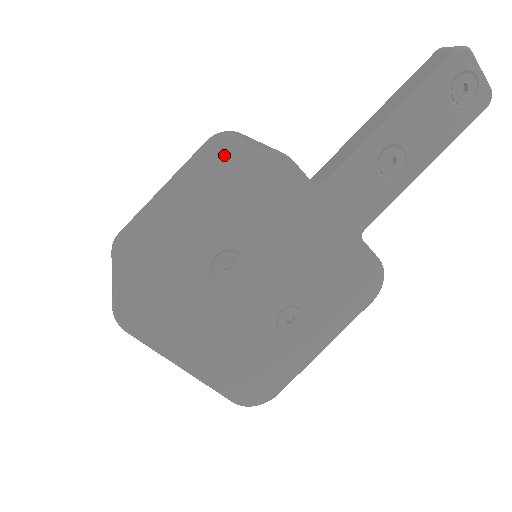
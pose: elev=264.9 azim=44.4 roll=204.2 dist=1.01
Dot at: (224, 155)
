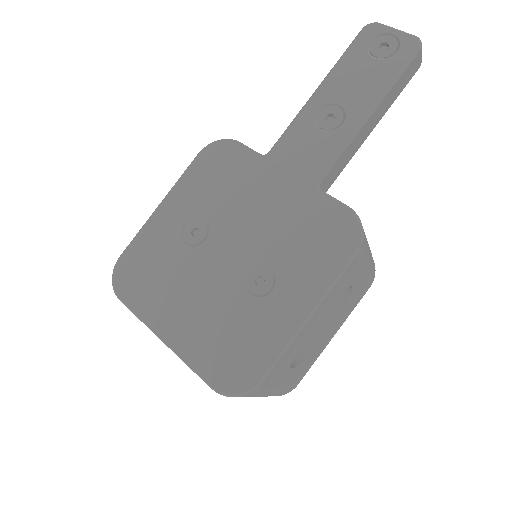
Dot at: occluded
